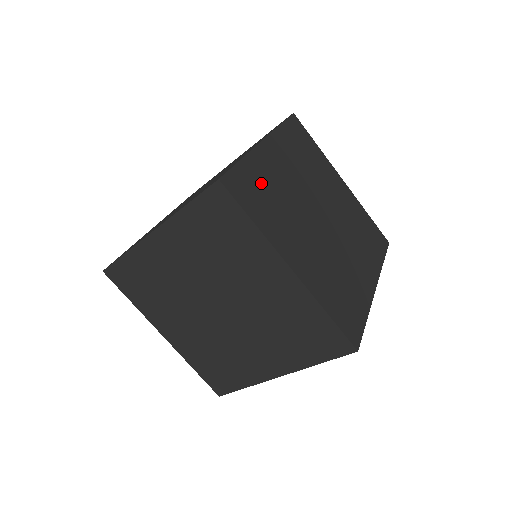
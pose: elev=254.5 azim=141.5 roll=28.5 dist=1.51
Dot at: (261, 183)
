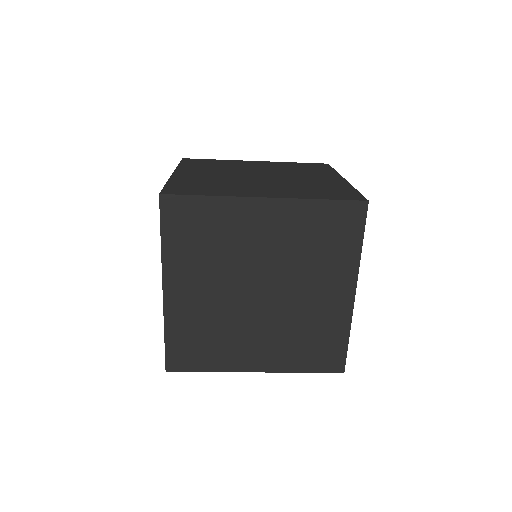
Dot at: (191, 334)
